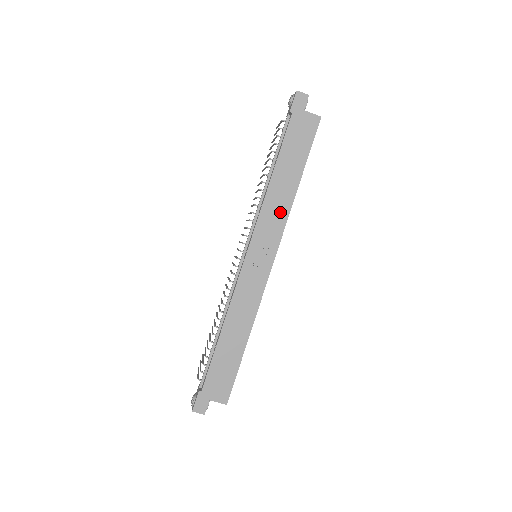
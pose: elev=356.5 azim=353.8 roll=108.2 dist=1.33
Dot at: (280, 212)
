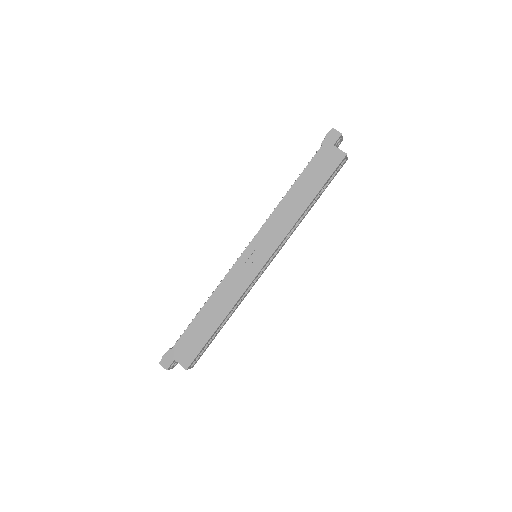
Dot at: (285, 224)
